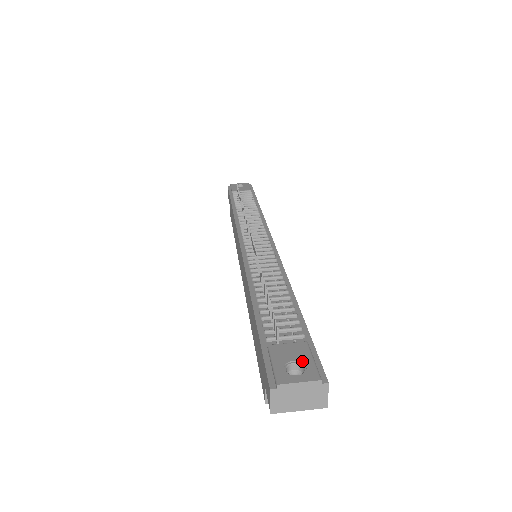
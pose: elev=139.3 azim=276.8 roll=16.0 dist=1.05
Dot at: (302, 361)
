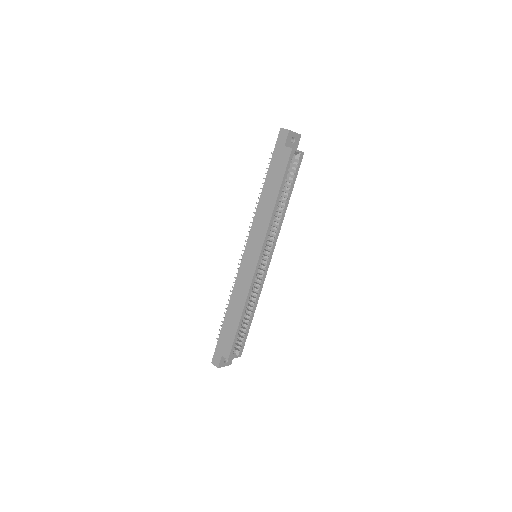
Dot at: occluded
